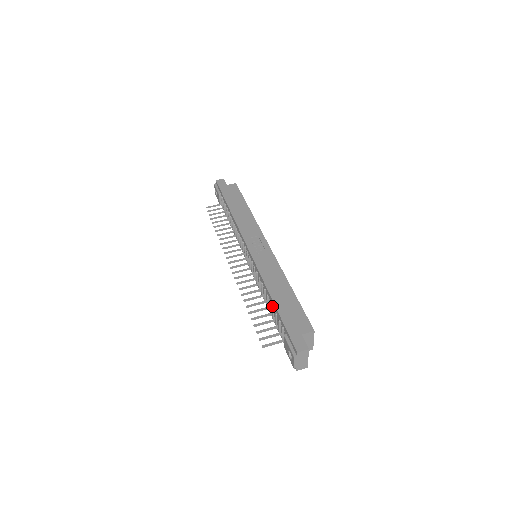
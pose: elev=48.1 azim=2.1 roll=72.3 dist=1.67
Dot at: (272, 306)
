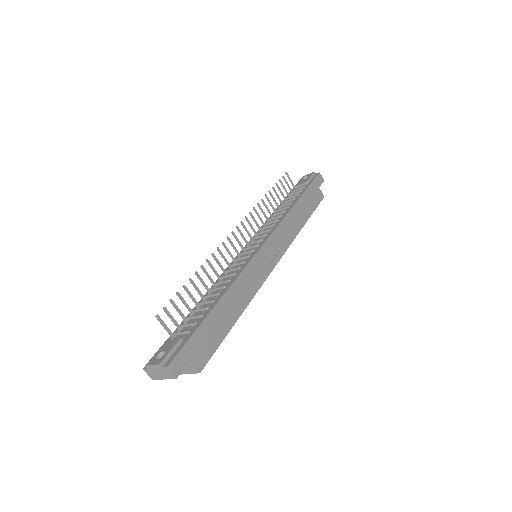
Dot at: (209, 305)
